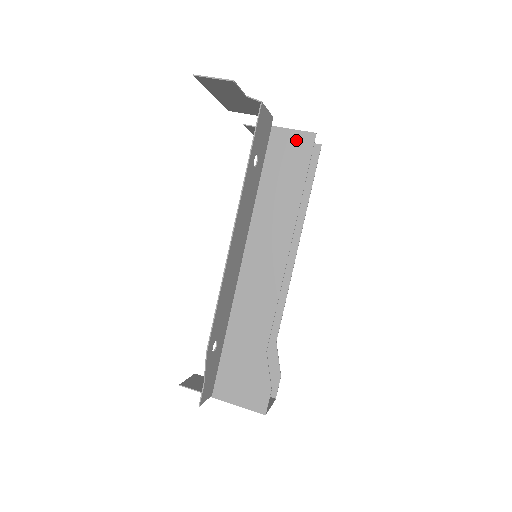
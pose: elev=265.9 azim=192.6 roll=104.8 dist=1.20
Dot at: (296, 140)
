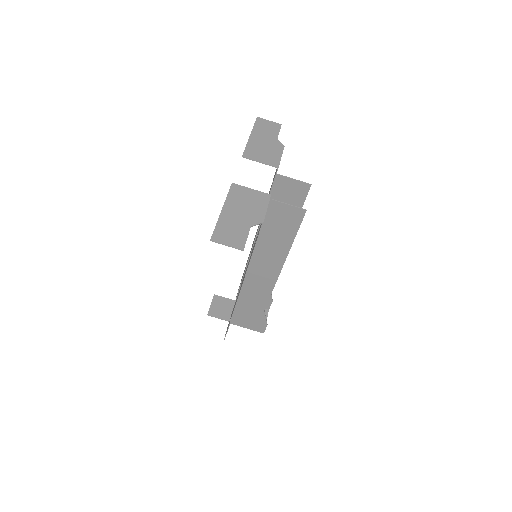
Dot at: (290, 212)
